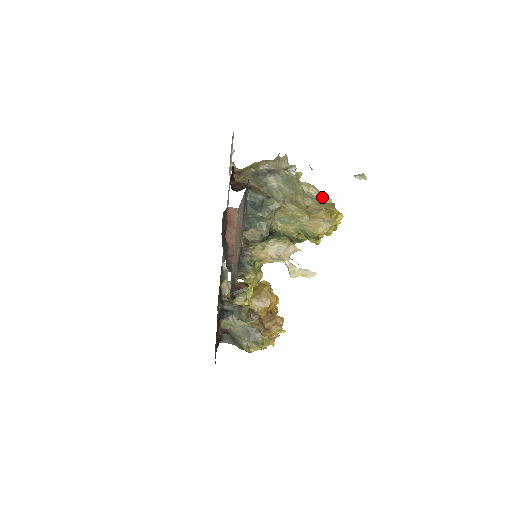
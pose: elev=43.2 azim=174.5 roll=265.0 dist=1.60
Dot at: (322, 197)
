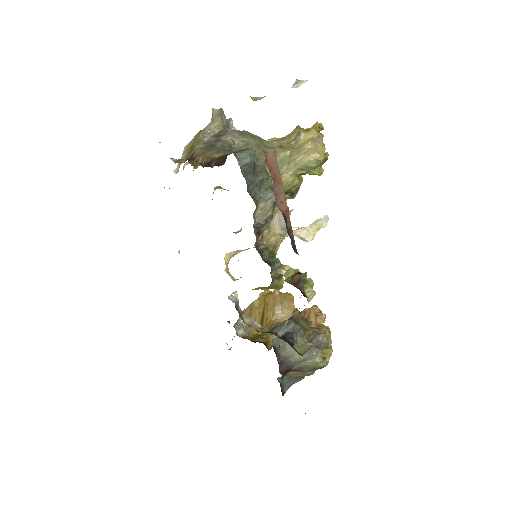
Dot at: (270, 140)
